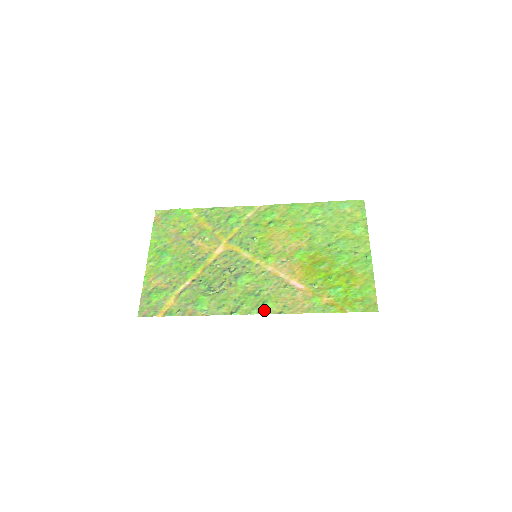
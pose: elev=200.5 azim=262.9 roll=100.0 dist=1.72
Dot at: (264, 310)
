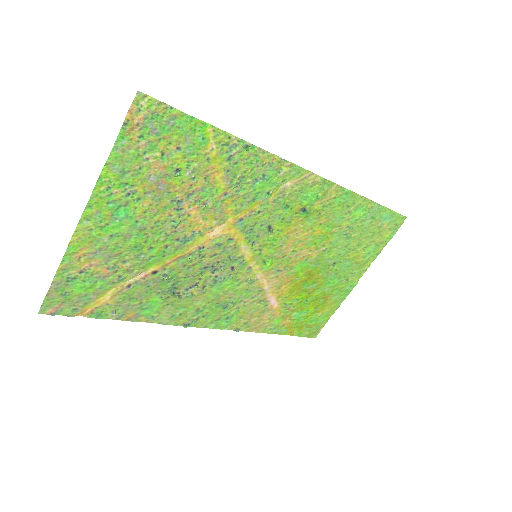
Dot at: (223, 326)
